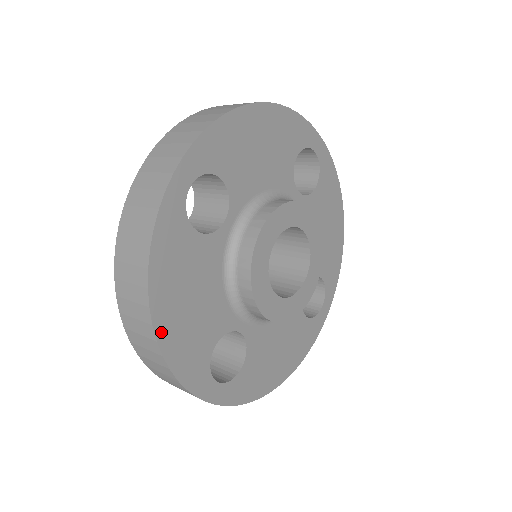
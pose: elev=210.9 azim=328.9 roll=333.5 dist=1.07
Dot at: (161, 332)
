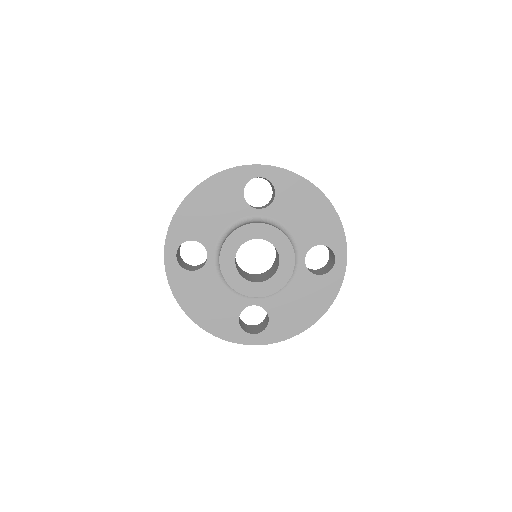
Dot at: (199, 321)
